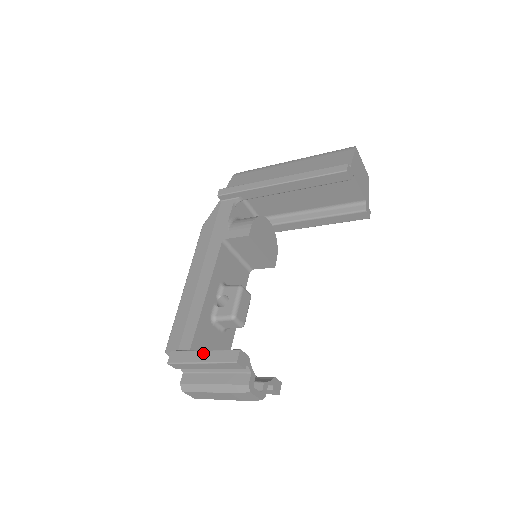
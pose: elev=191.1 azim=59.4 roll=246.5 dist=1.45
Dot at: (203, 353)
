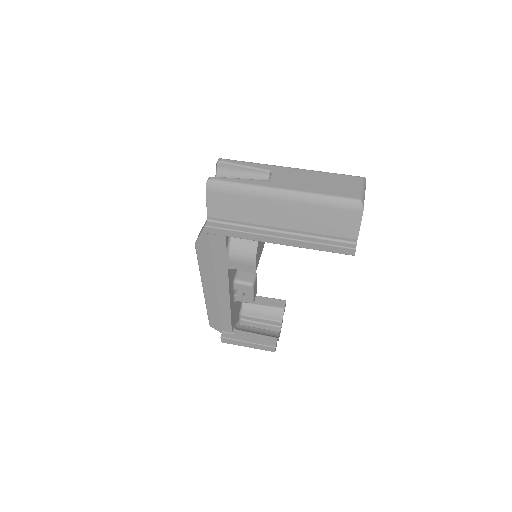
Dot at: (248, 344)
